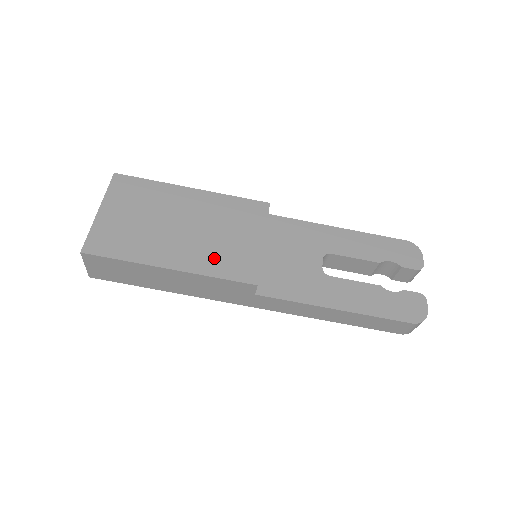
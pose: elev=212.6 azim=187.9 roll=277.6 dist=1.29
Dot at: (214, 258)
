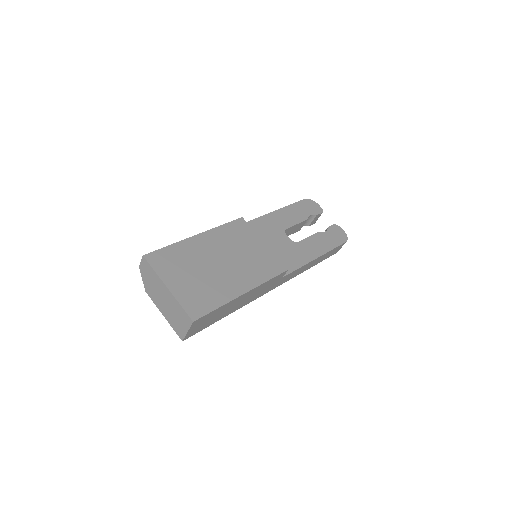
Dot at: (256, 270)
